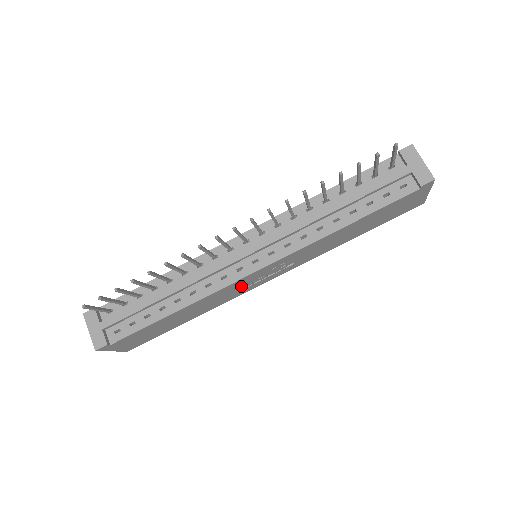
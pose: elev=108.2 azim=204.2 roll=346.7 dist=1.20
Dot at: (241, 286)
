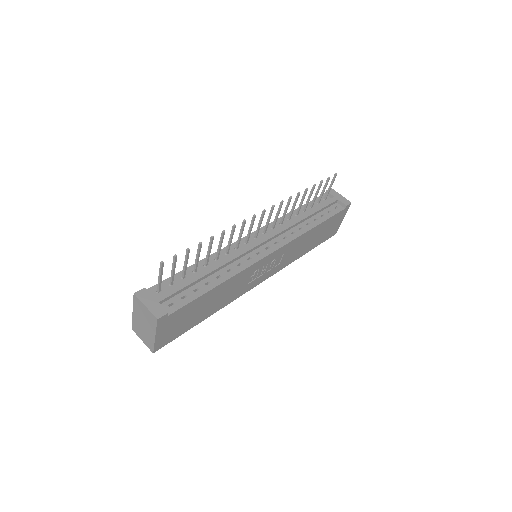
Dot at: (253, 275)
